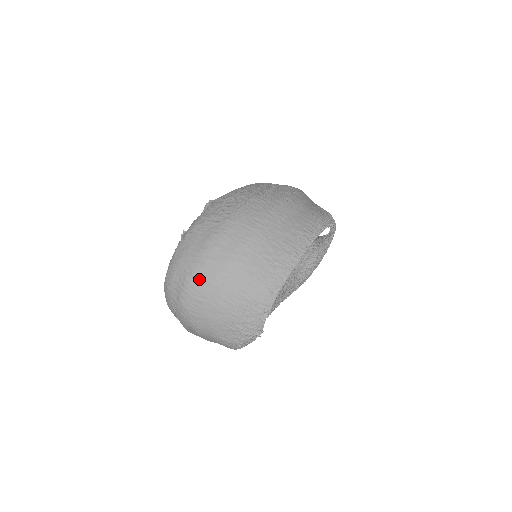
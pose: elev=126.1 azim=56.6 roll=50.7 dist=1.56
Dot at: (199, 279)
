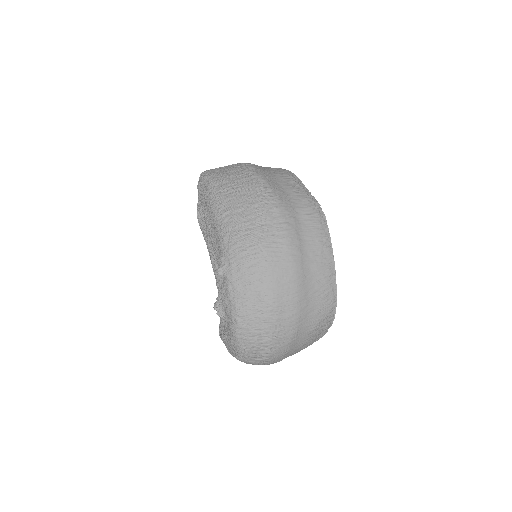
Dot at: (278, 347)
